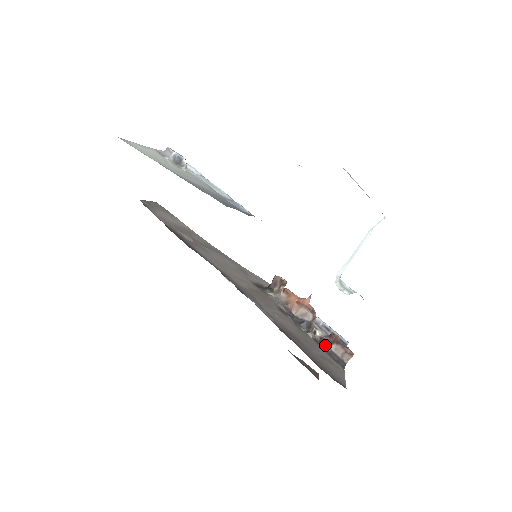
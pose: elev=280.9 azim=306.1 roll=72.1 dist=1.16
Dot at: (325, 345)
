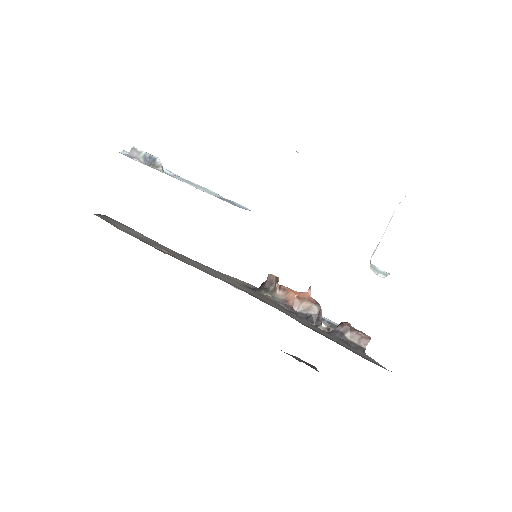
Dot at: (339, 335)
